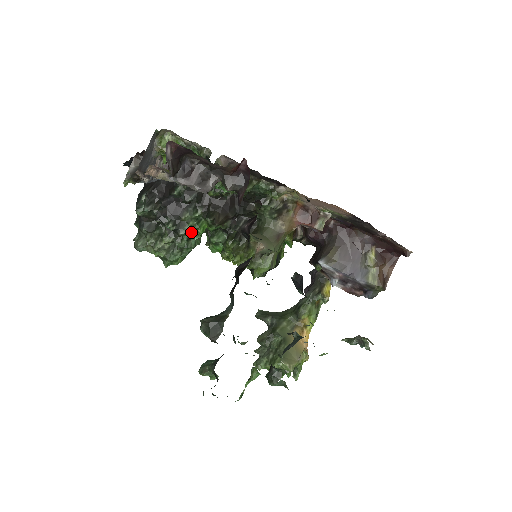
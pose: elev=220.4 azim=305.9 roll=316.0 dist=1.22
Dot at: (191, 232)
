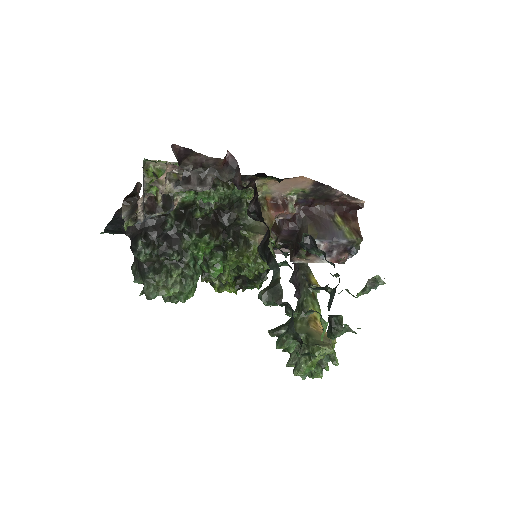
Dot at: (193, 258)
